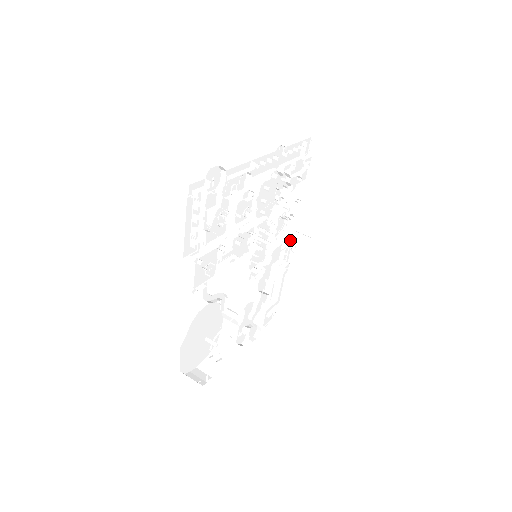
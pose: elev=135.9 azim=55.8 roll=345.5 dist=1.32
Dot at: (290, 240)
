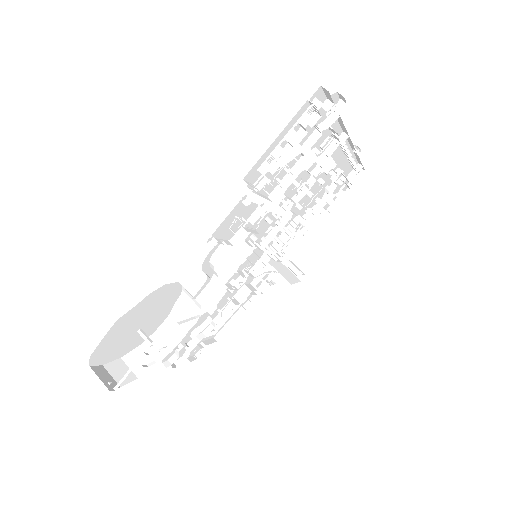
Dot at: (276, 267)
